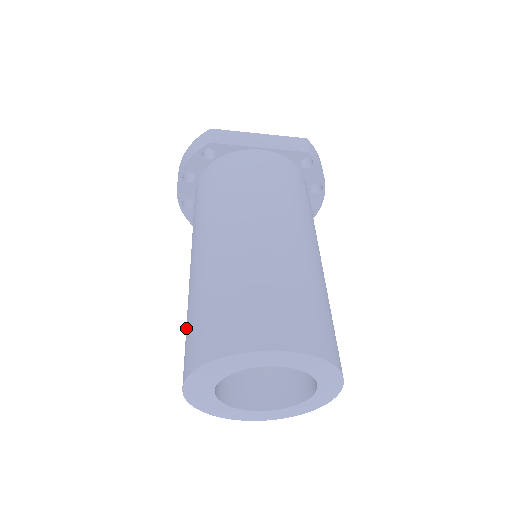
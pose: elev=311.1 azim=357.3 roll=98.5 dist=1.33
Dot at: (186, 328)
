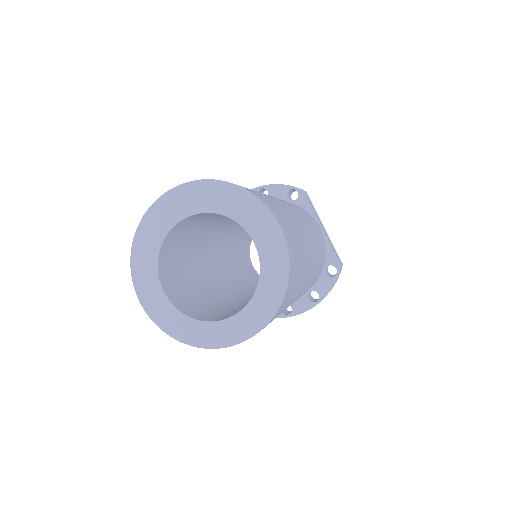
Dot at: occluded
